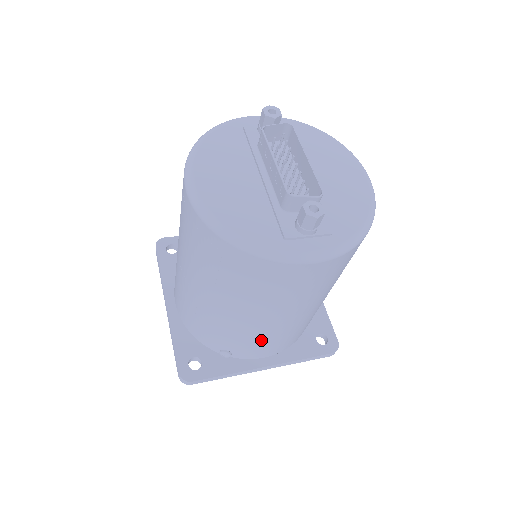
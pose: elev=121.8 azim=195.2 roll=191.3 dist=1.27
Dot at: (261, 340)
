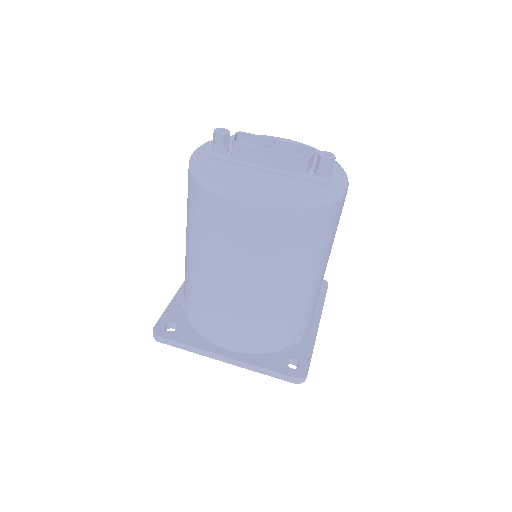
Dot at: occluded
